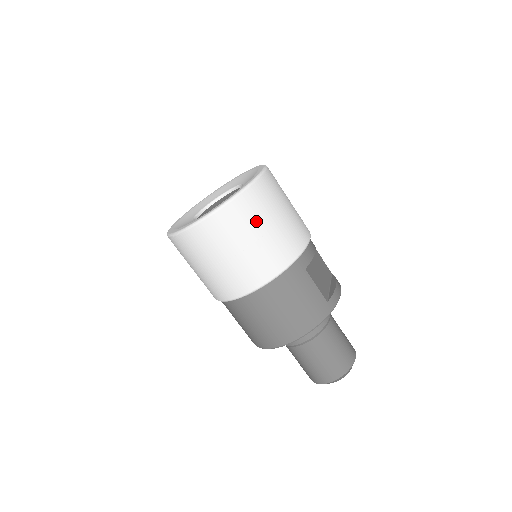
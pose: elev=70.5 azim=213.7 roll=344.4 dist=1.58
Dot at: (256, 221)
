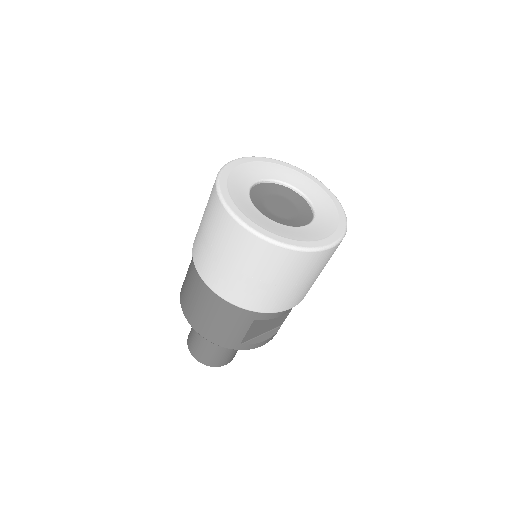
Dot at: (263, 269)
